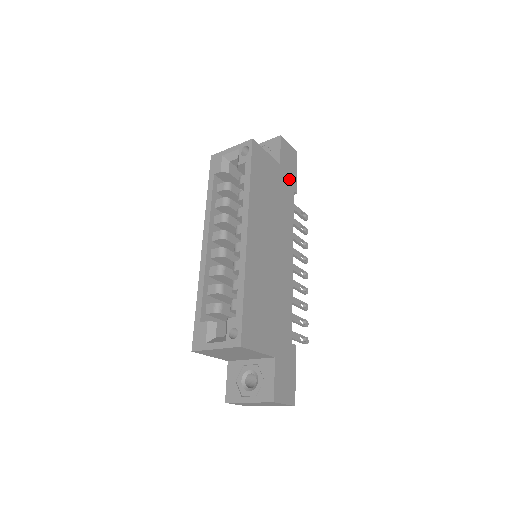
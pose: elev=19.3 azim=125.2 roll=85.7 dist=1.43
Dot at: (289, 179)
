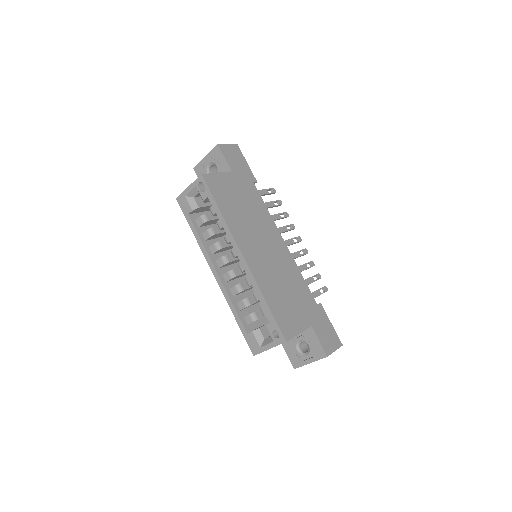
Dot at: (245, 176)
